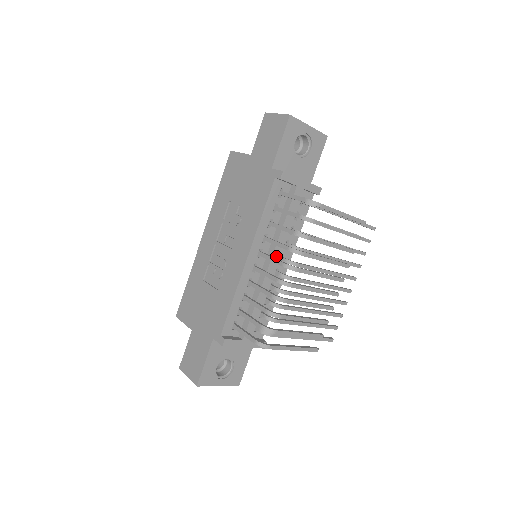
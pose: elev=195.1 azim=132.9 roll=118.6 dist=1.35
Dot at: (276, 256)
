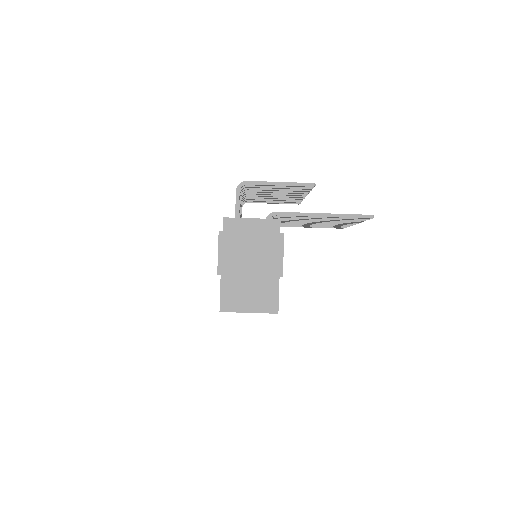
Dot at: occluded
